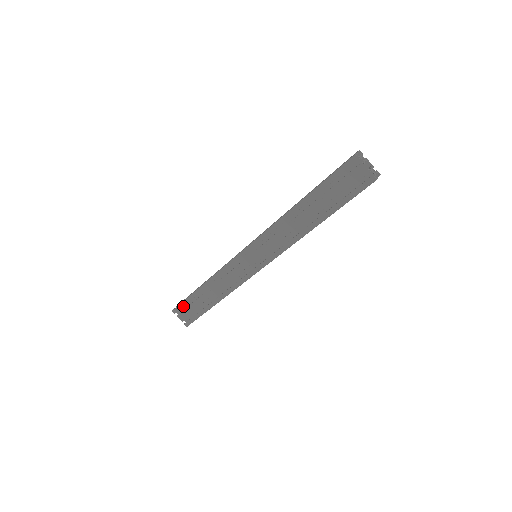
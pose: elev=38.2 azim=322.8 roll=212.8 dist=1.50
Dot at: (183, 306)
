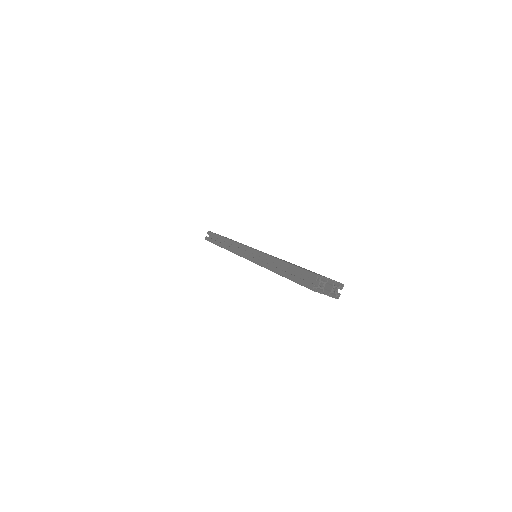
Dot at: occluded
